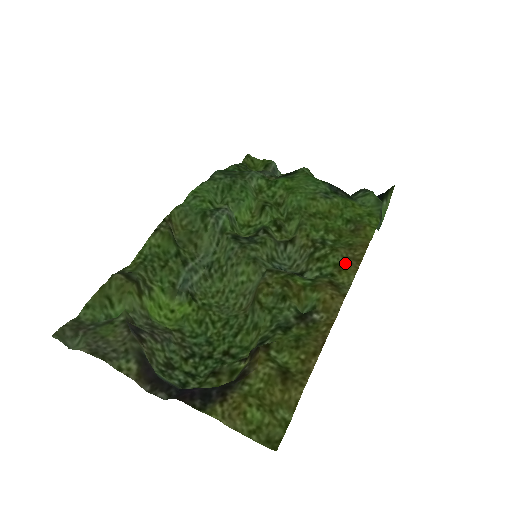
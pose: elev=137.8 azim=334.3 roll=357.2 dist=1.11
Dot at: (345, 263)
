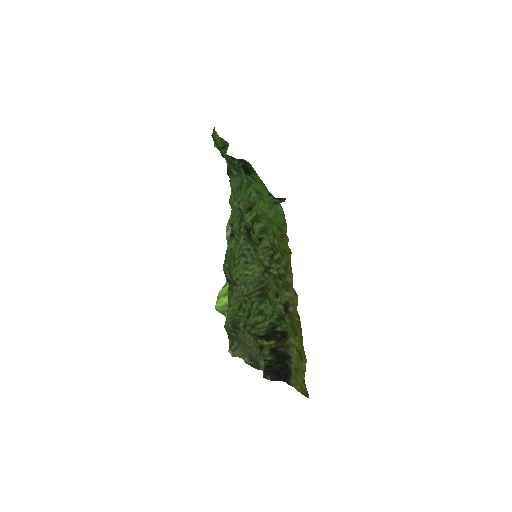
Dot at: (287, 266)
